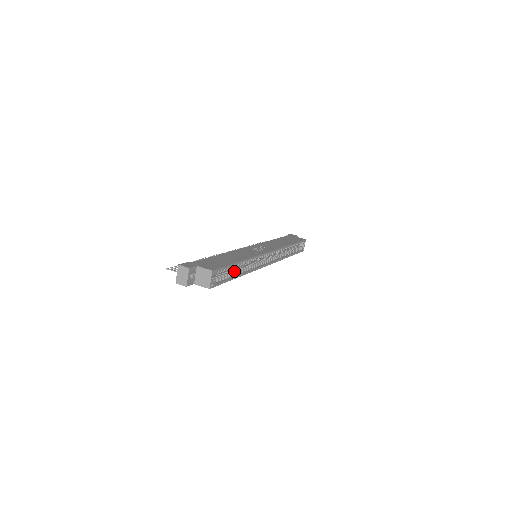
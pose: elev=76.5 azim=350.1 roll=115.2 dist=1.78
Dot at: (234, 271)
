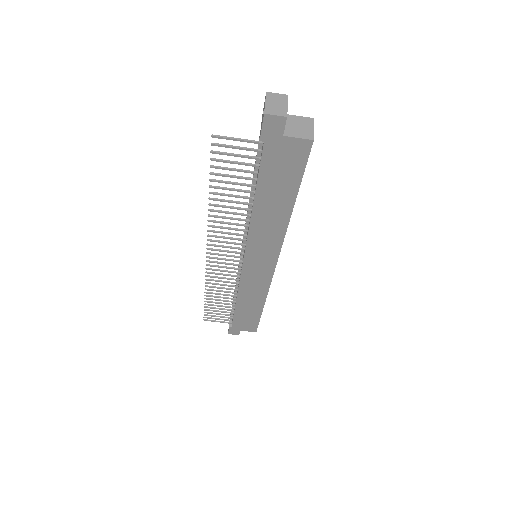
Dot at: occluded
